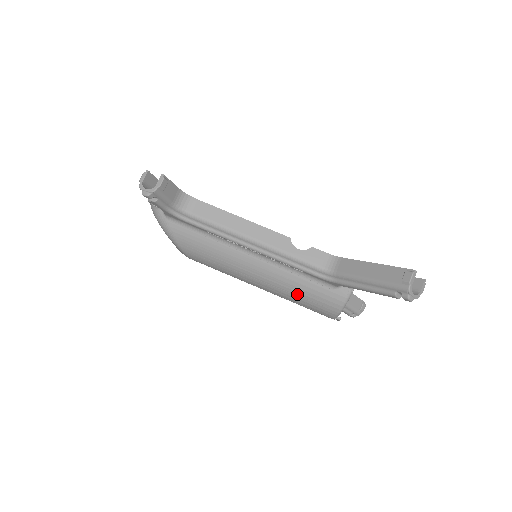
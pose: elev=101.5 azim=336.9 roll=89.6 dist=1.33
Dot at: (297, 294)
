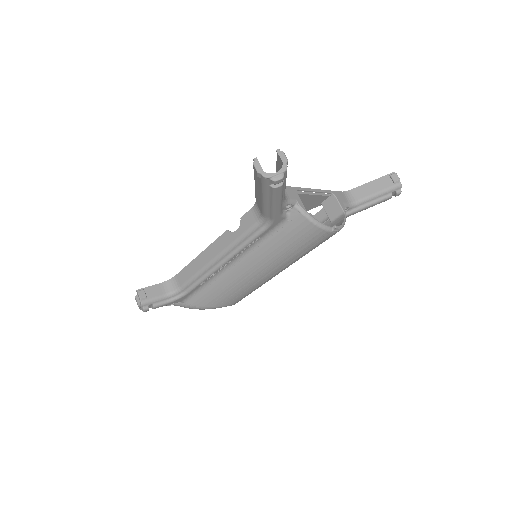
Dot at: (286, 251)
